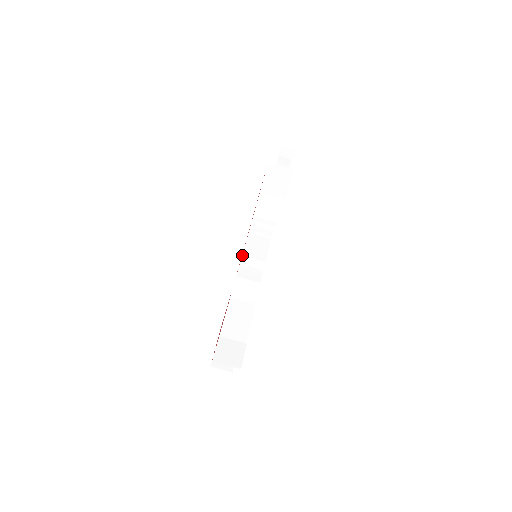
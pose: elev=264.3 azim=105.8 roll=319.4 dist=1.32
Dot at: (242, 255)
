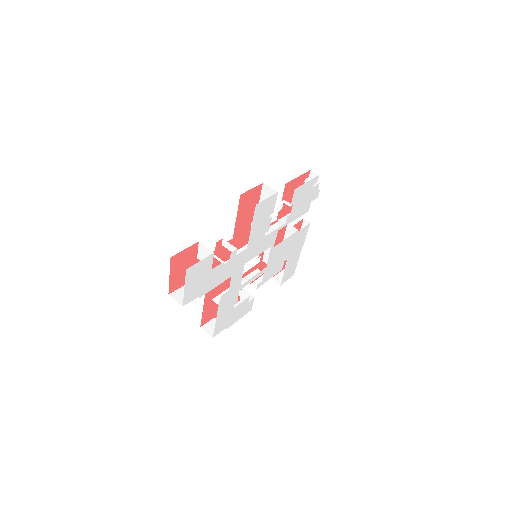
Dot at: (240, 248)
